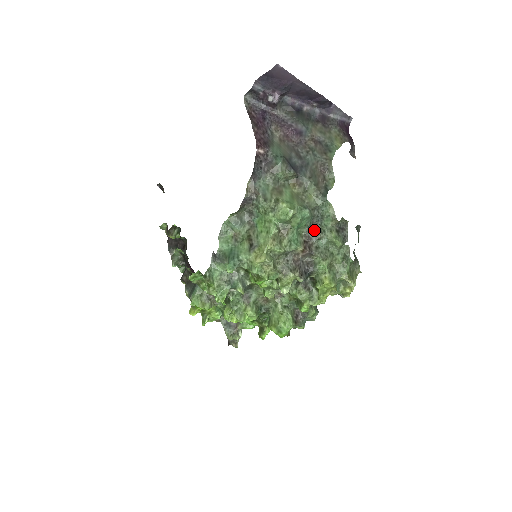
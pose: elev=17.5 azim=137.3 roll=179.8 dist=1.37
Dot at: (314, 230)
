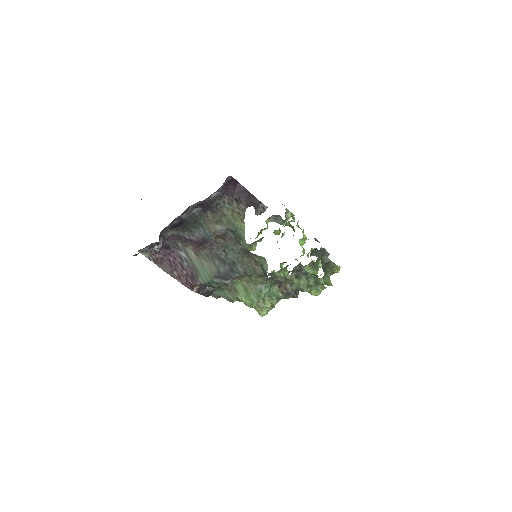
Dot at: (279, 282)
